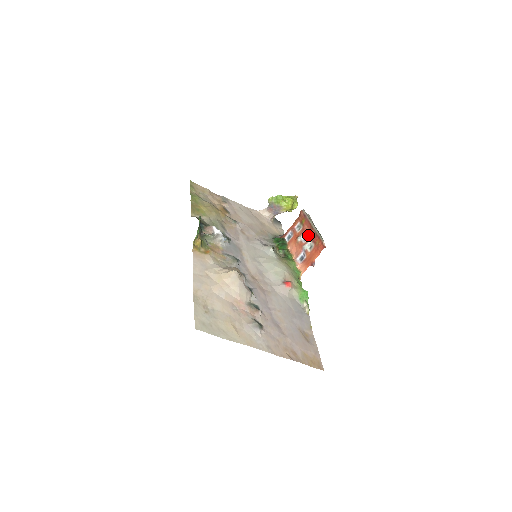
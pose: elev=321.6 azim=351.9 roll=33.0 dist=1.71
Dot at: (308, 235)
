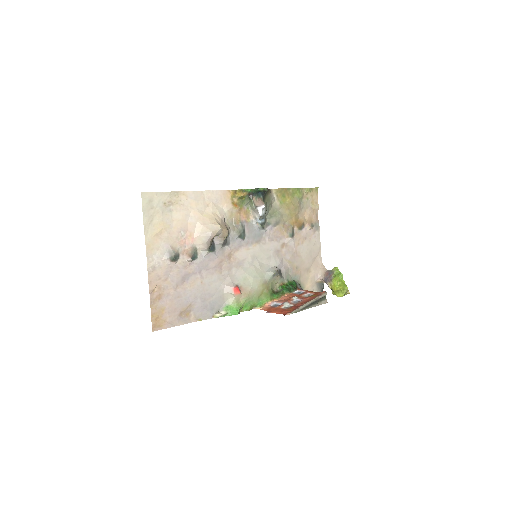
Dot at: (299, 302)
